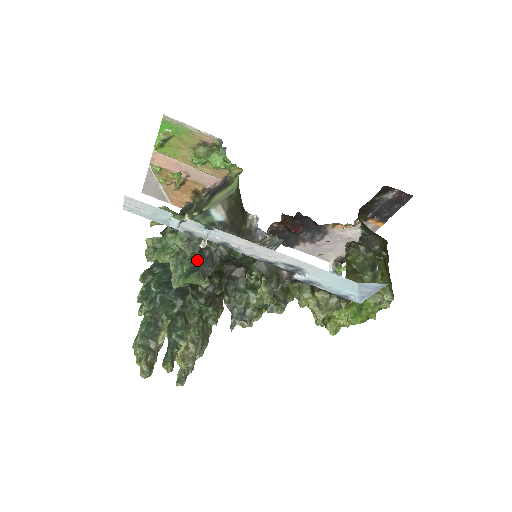
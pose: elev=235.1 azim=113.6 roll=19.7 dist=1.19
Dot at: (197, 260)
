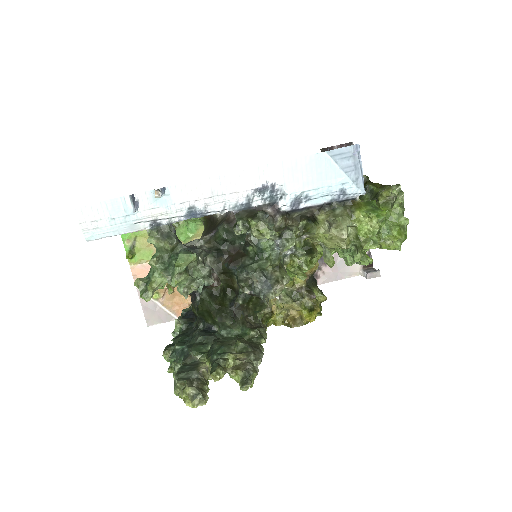
Dot at: occluded
